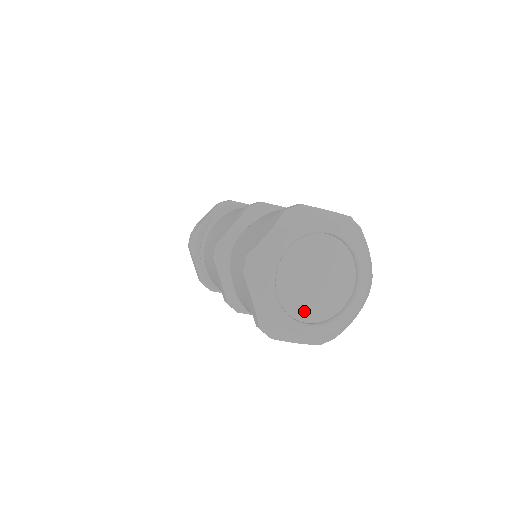
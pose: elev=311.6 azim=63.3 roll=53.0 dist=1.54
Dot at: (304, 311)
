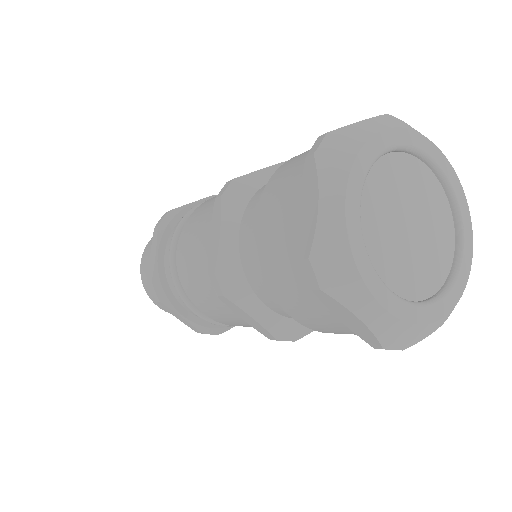
Dot at: (422, 282)
